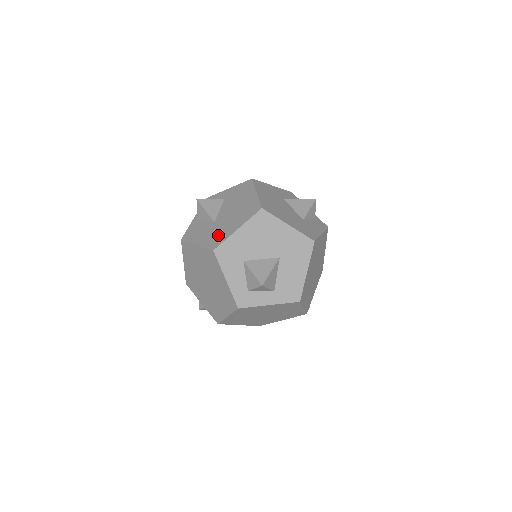
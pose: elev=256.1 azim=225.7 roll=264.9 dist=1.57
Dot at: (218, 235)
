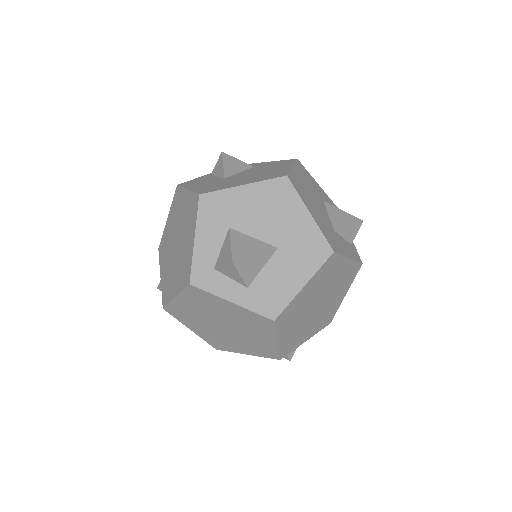
Dot at: (217, 186)
